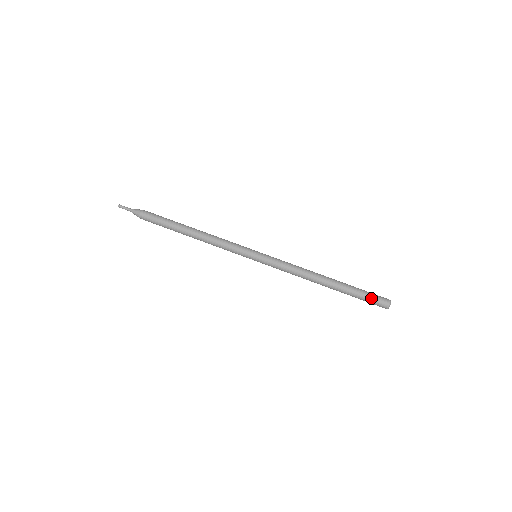
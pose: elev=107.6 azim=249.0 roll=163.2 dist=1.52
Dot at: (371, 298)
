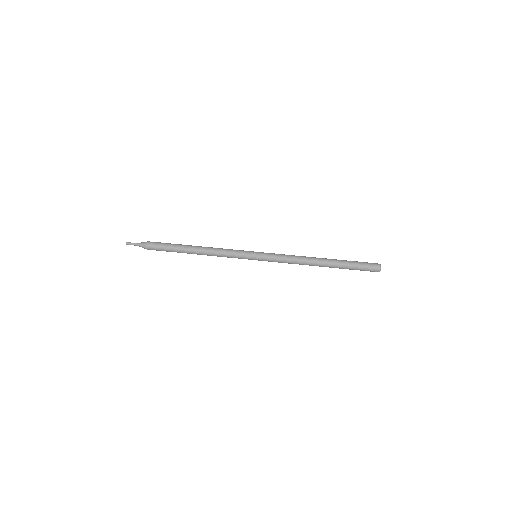
Dot at: (363, 268)
